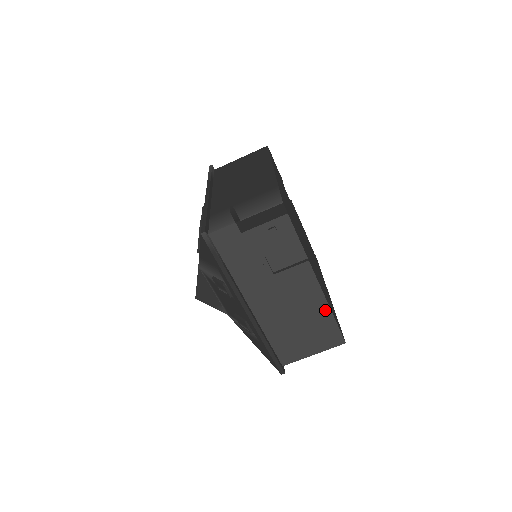
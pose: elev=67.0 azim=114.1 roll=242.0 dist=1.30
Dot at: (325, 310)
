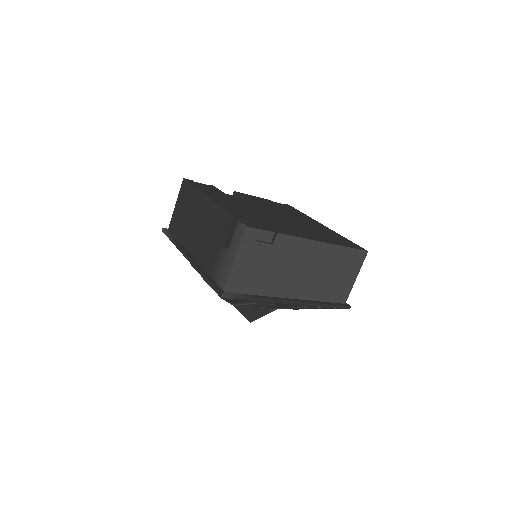
Dot at: (337, 250)
